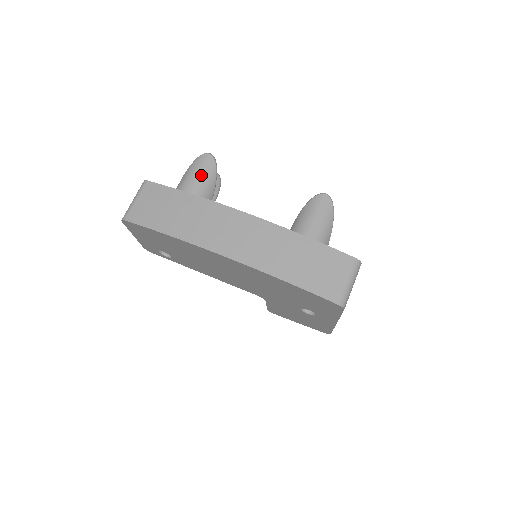
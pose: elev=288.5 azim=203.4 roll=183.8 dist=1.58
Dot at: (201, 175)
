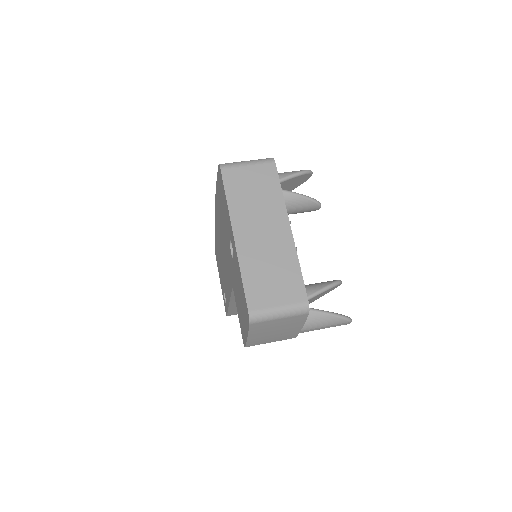
Dot at: occluded
